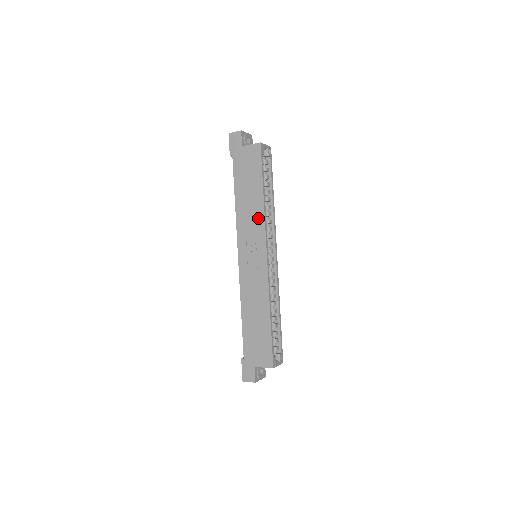
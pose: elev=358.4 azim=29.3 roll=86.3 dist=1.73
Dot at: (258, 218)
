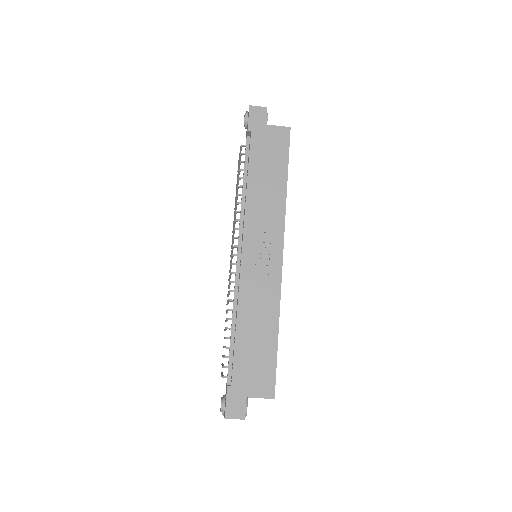
Dot at: (277, 209)
